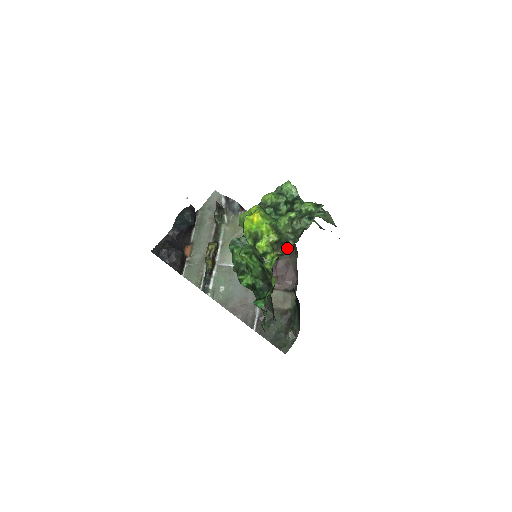
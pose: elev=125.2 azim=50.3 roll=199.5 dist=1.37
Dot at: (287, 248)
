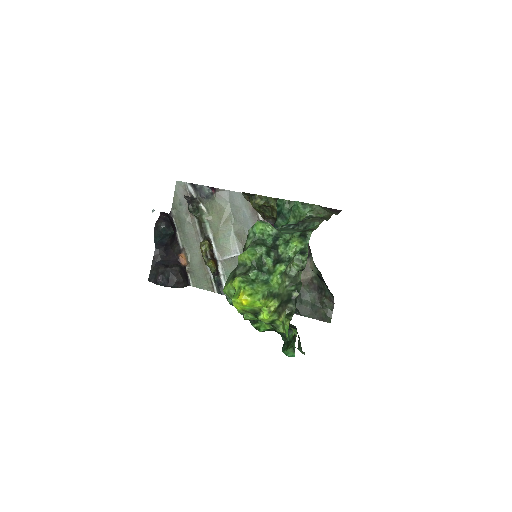
Dot at: (293, 302)
